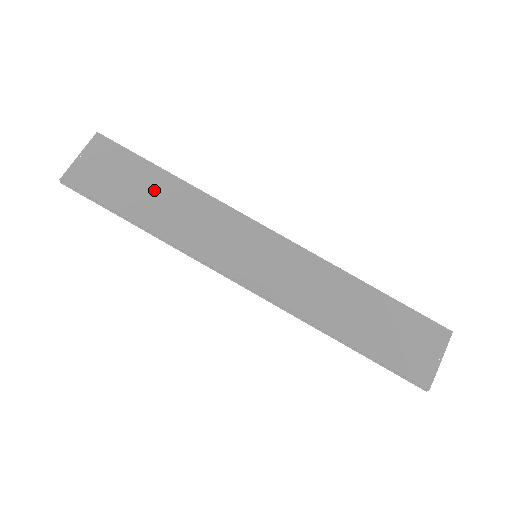
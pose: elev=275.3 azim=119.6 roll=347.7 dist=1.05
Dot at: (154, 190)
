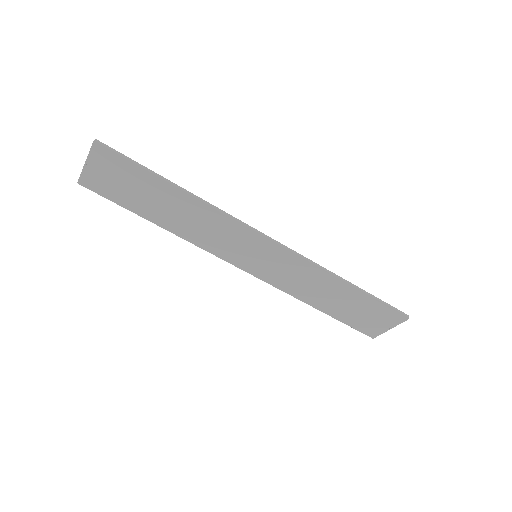
Dot at: (162, 200)
